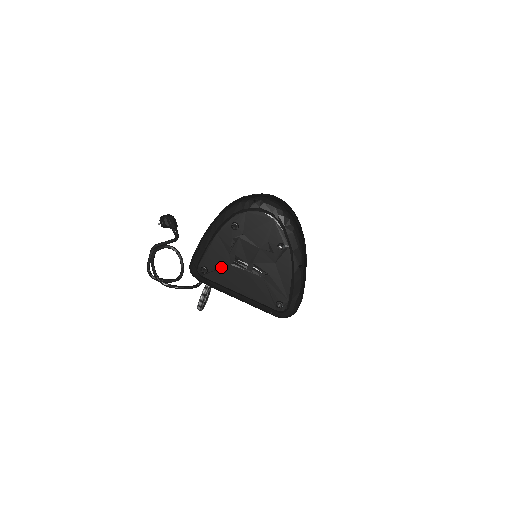
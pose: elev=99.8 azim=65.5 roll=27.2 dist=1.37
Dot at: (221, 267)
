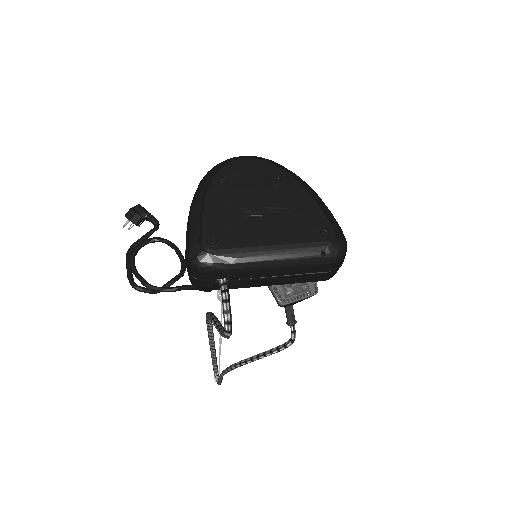
Dot at: (231, 228)
